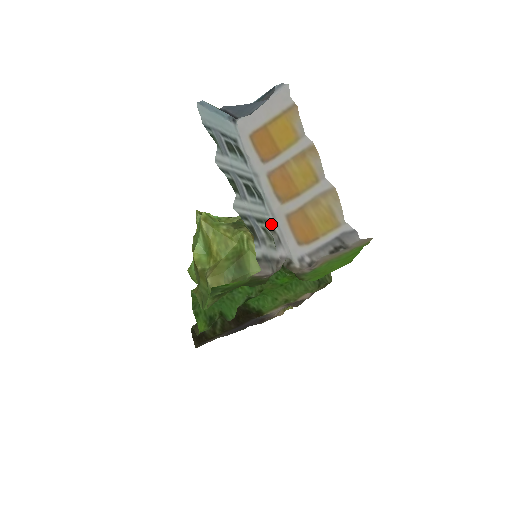
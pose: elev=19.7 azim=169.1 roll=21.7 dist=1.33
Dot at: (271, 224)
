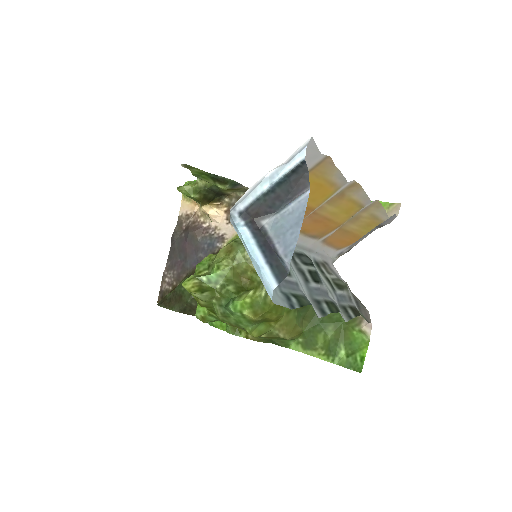
Dot at: (317, 262)
